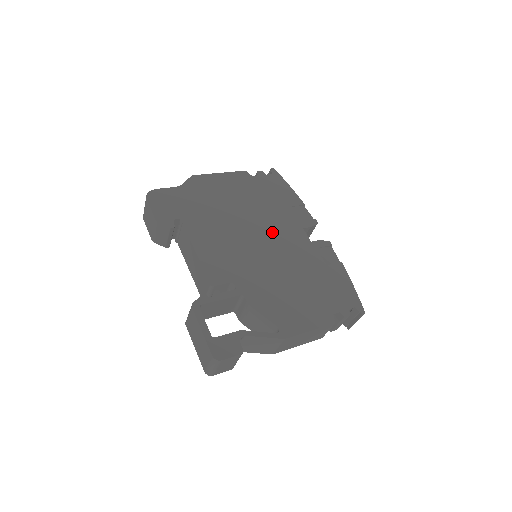
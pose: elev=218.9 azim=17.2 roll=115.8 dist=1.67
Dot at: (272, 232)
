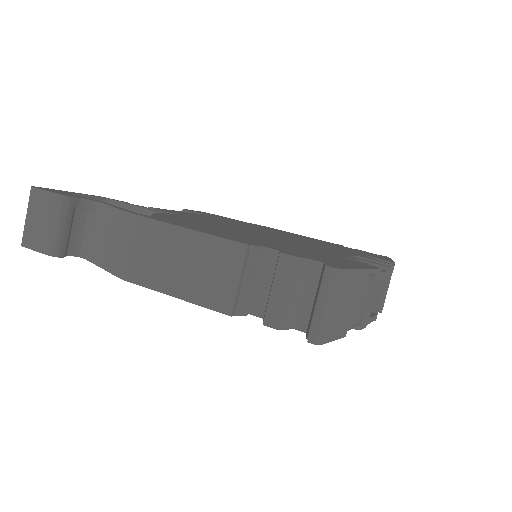
Dot at: (299, 241)
